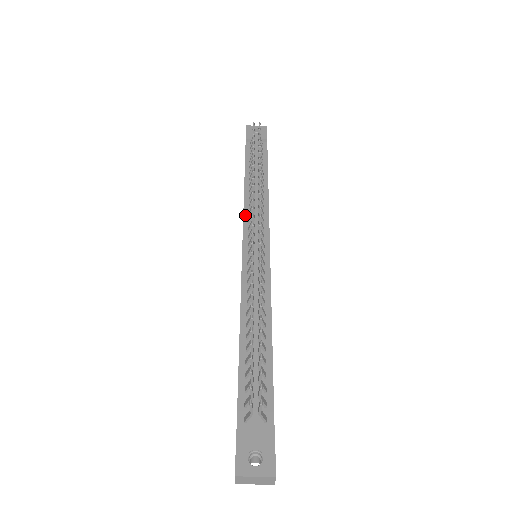
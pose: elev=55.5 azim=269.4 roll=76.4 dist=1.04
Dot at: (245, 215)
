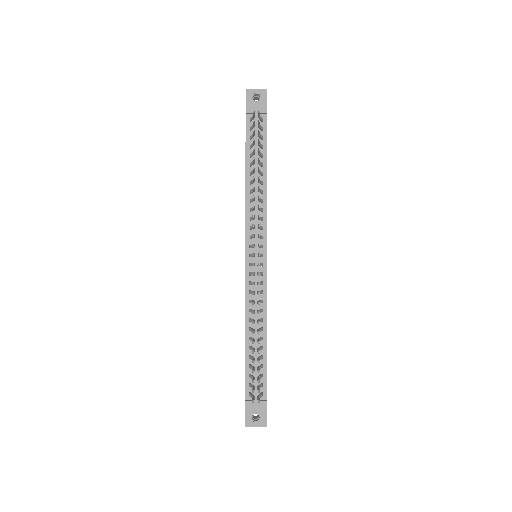
Dot at: (247, 220)
